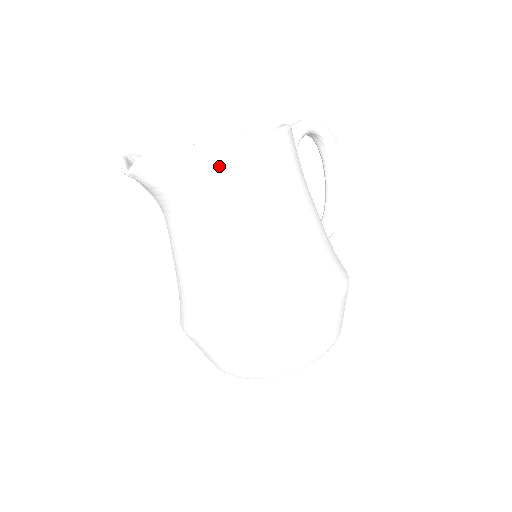
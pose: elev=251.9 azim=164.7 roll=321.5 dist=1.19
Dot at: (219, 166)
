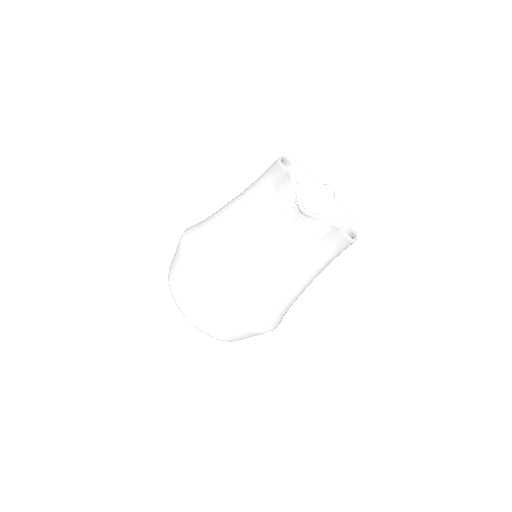
Dot at: (337, 246)
